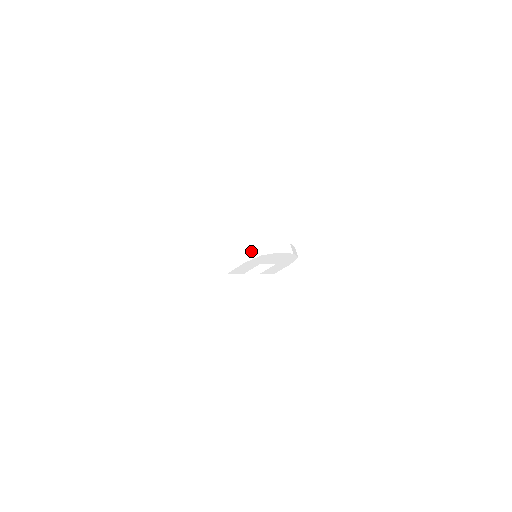
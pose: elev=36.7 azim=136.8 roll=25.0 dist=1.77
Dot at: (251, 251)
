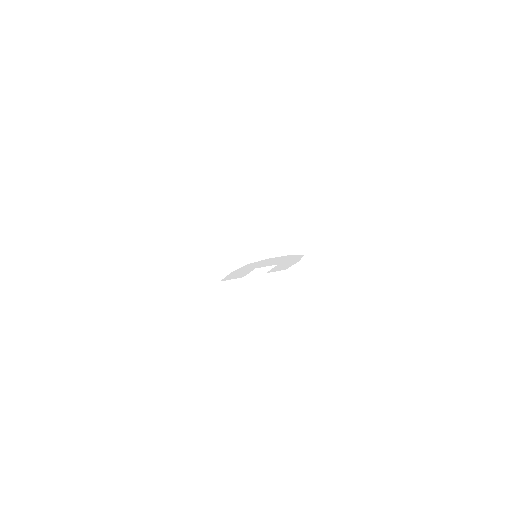
Dot at: (238, 259)
